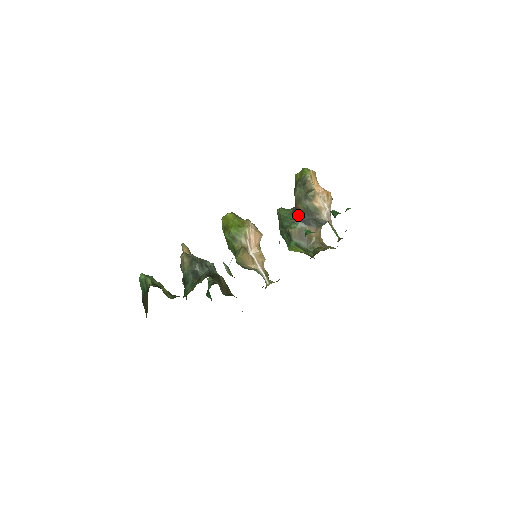
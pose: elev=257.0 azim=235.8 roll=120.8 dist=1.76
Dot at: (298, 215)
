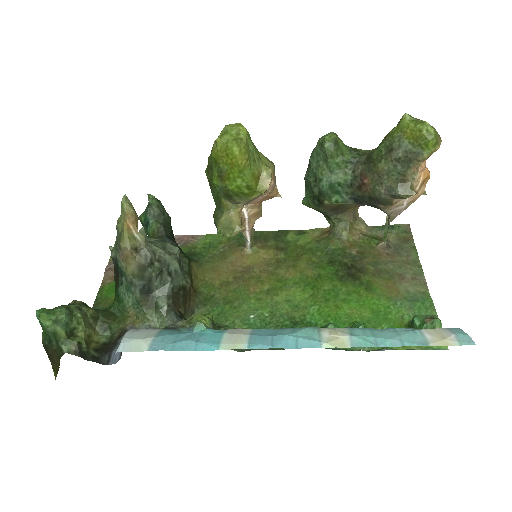
Dot at: (355, 189)
